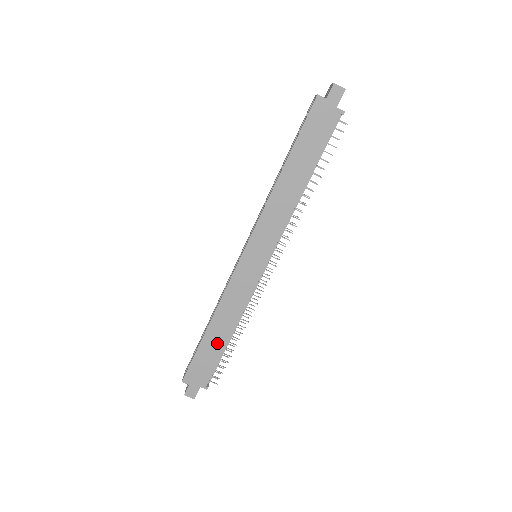
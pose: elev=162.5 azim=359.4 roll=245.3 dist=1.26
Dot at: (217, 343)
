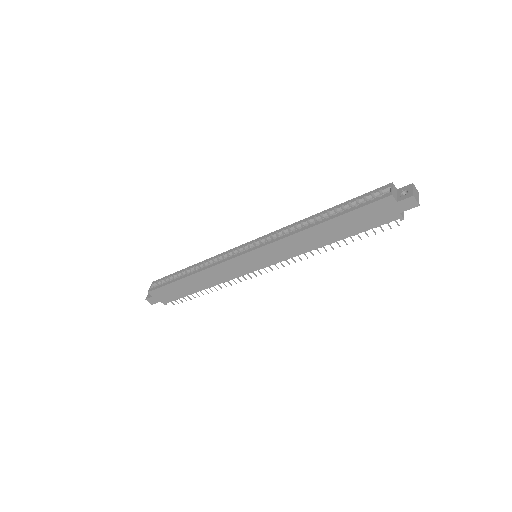
Dot at: (189, 288)
